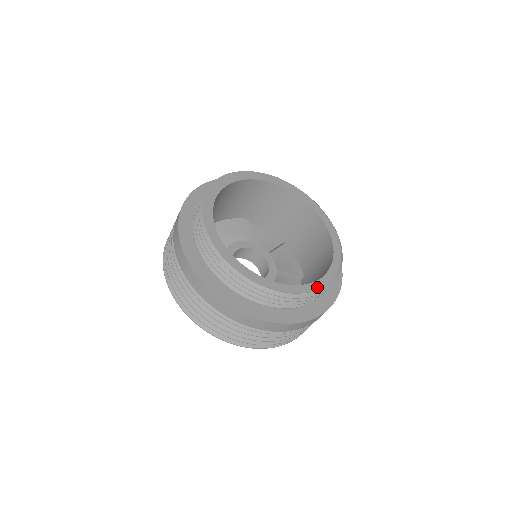
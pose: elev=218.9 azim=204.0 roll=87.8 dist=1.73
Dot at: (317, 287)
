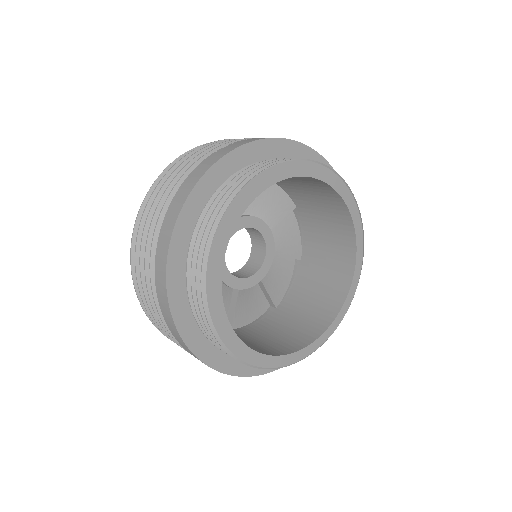
Dot at: (353, 293)
